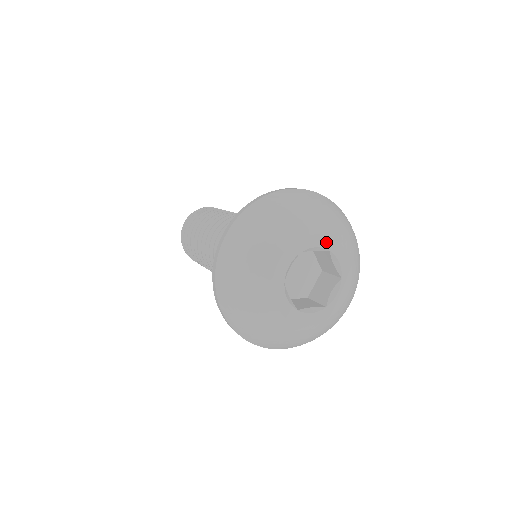
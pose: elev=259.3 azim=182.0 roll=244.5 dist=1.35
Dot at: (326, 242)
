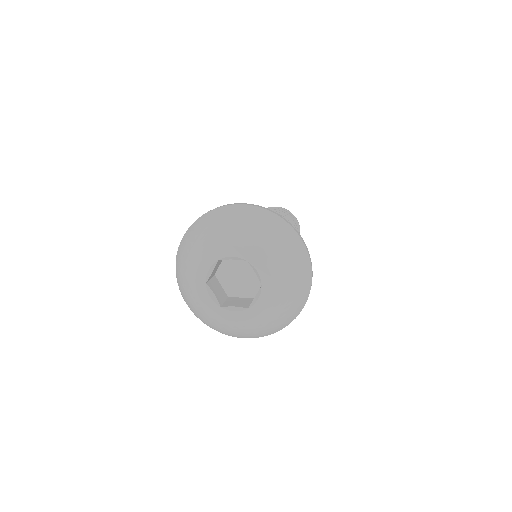
Dot at: (266, 278)
